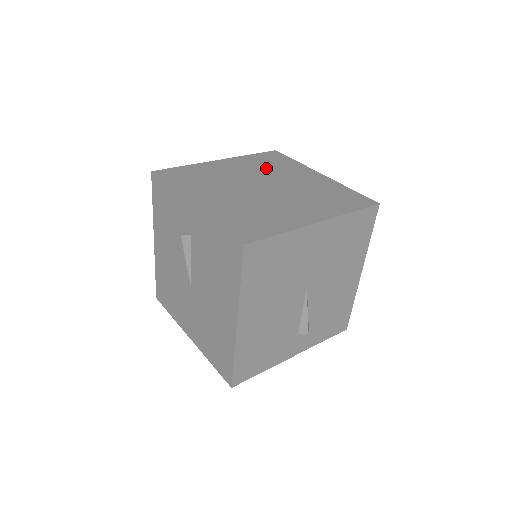
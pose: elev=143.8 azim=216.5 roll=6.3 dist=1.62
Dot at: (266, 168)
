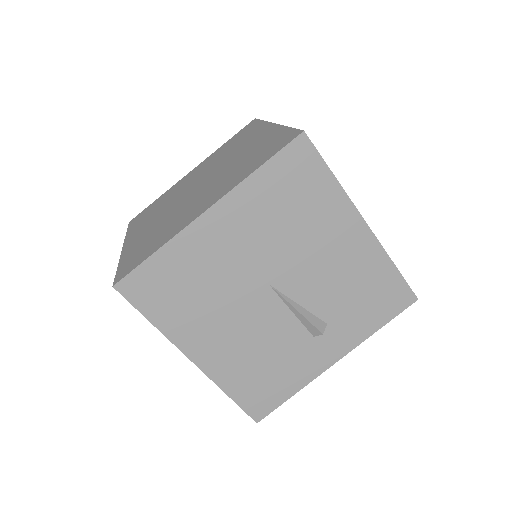
Dot at: (223, 154)
